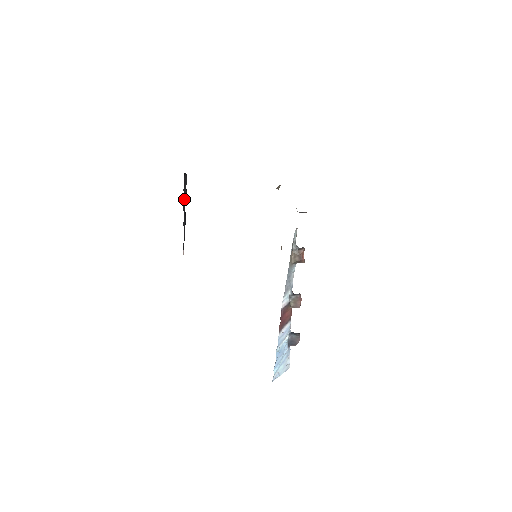
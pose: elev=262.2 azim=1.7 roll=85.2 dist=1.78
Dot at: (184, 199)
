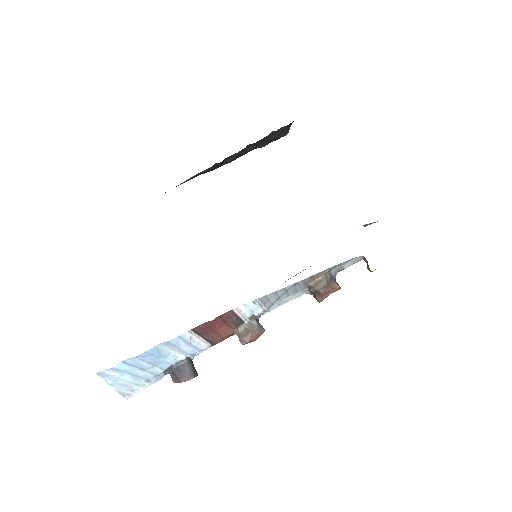
Dot at: (259, 142)
